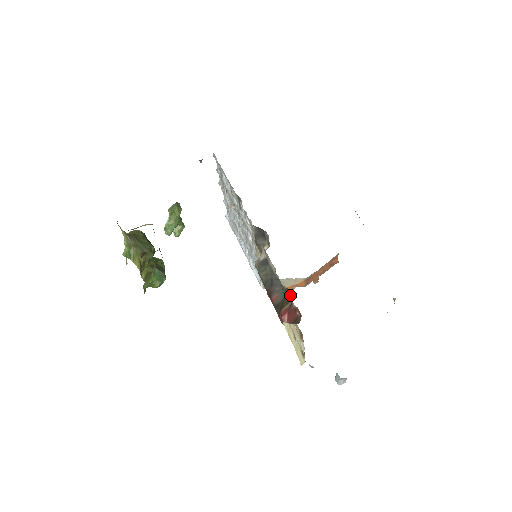
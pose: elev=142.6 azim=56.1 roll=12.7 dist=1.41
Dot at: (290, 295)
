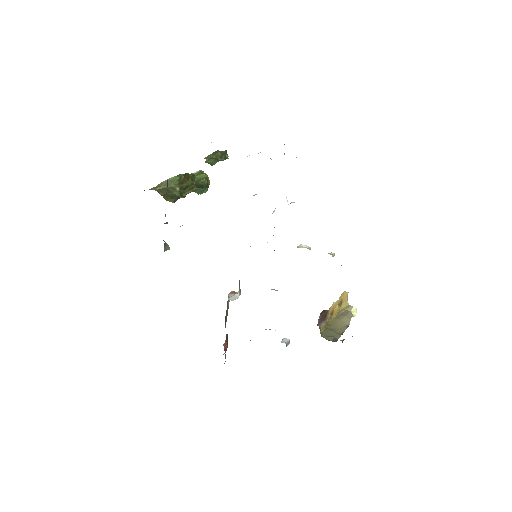
Dot at: occluded
